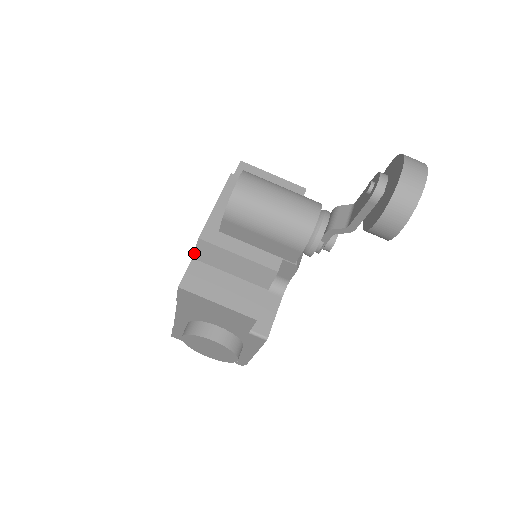
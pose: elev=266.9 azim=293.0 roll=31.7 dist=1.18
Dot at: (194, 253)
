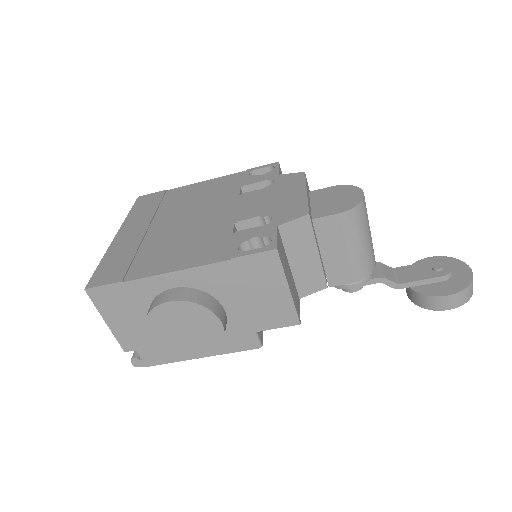
Dot at: (286, 223)
